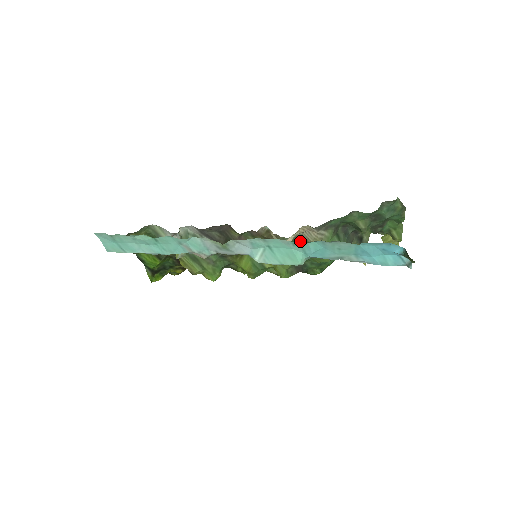
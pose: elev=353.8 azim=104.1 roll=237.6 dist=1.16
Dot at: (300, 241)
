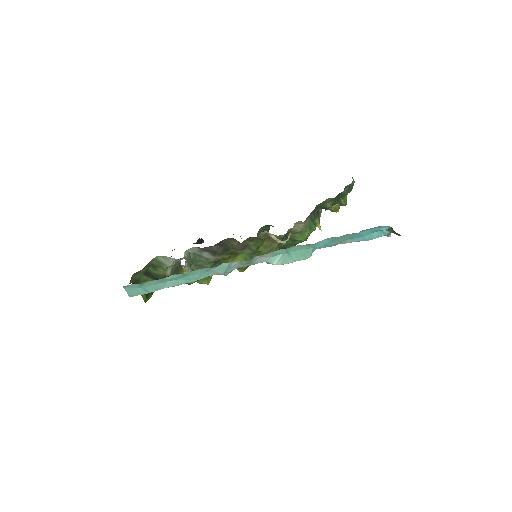
Dot at: (289, 233)
